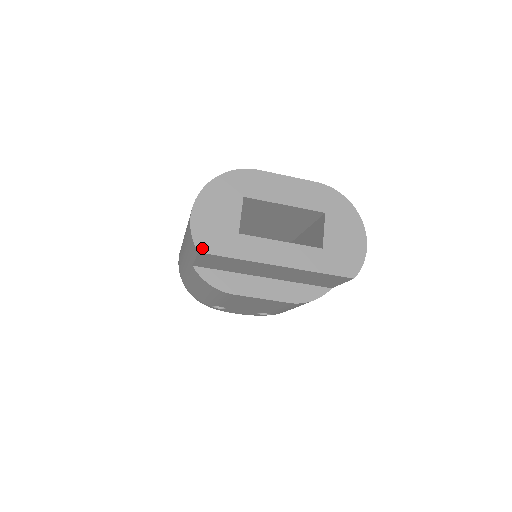
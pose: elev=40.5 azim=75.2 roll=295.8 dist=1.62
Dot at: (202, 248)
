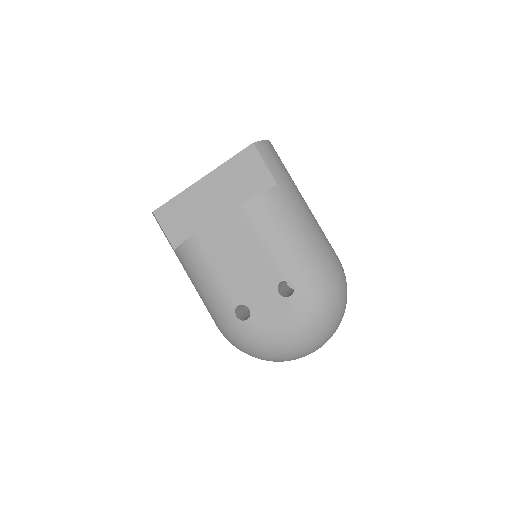
Dot at: (156, 211)
